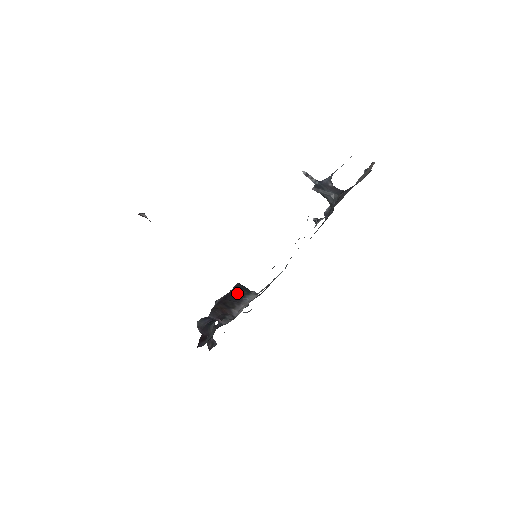
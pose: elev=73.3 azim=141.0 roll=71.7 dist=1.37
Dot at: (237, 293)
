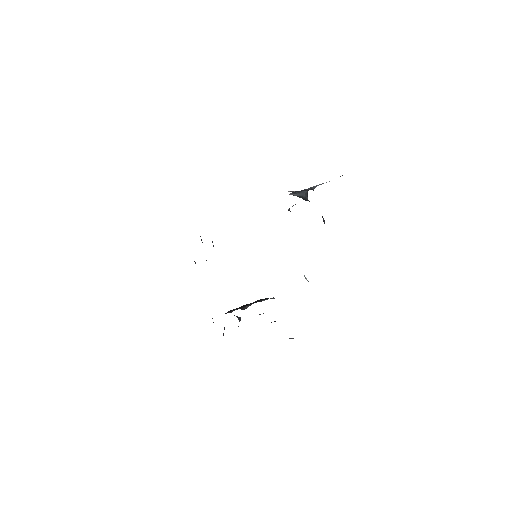
Dot at: (257, 301)
